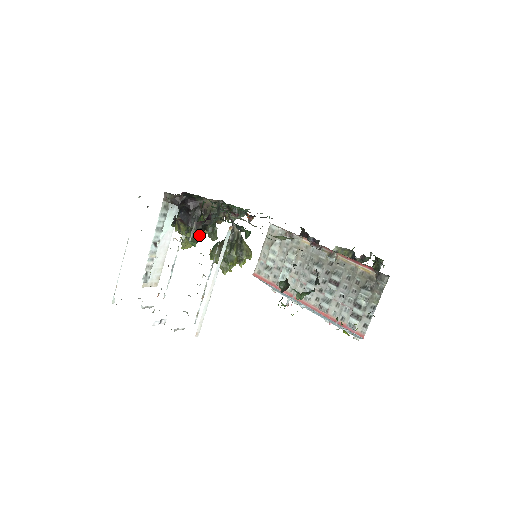
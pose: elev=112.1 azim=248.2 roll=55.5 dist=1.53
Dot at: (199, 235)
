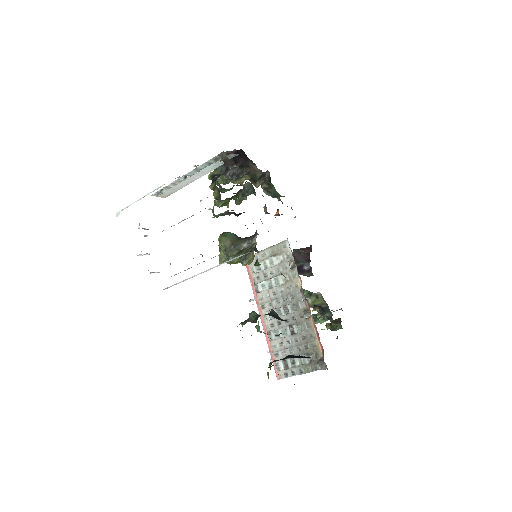
Dot at: occluded
